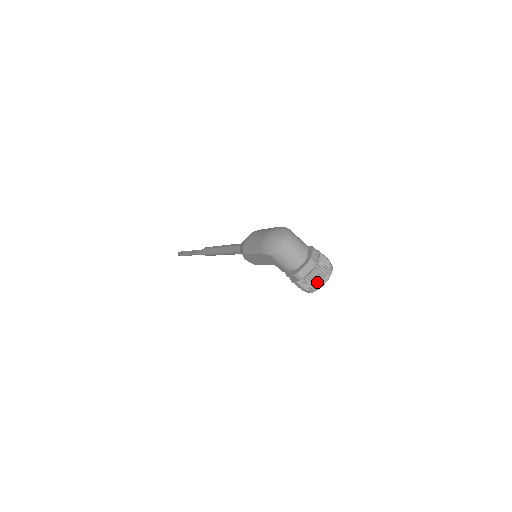
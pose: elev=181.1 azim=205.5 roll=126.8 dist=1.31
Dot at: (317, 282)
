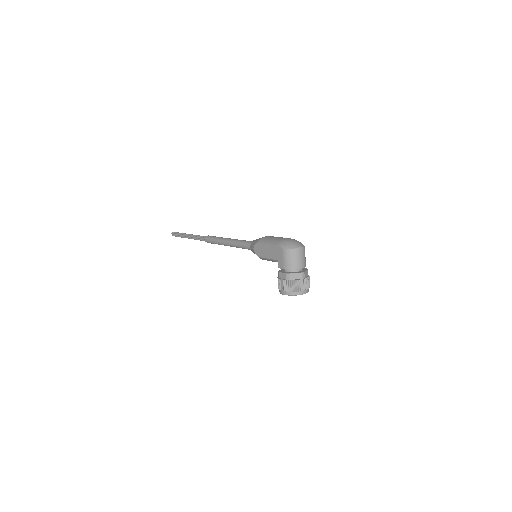
Dot at: (296, 289)
